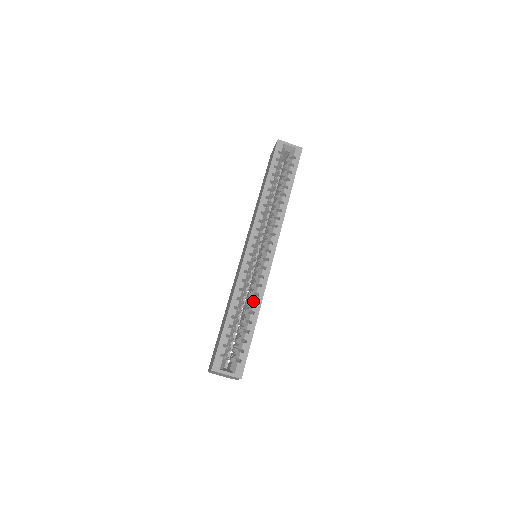
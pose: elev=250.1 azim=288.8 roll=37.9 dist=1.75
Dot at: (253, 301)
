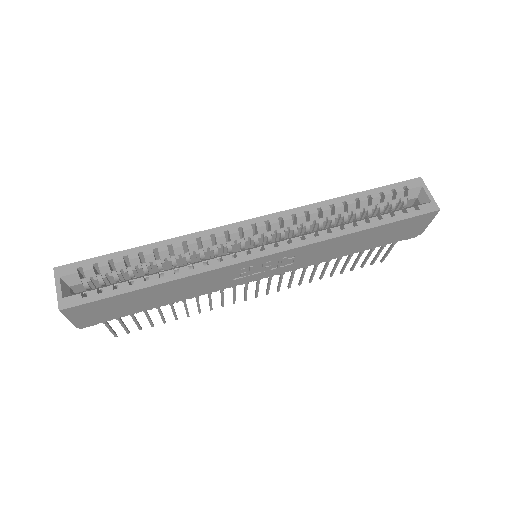
Dot at: (179, 267)
